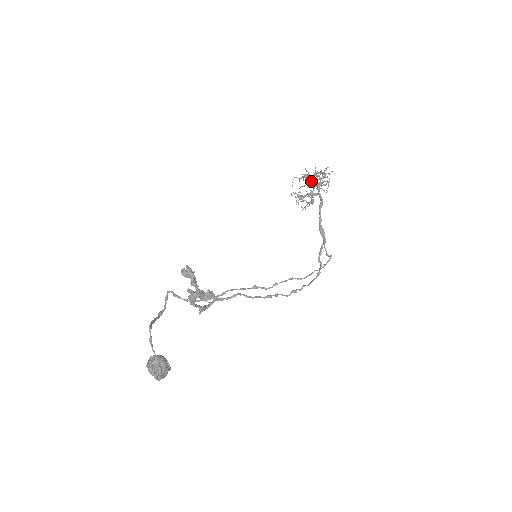
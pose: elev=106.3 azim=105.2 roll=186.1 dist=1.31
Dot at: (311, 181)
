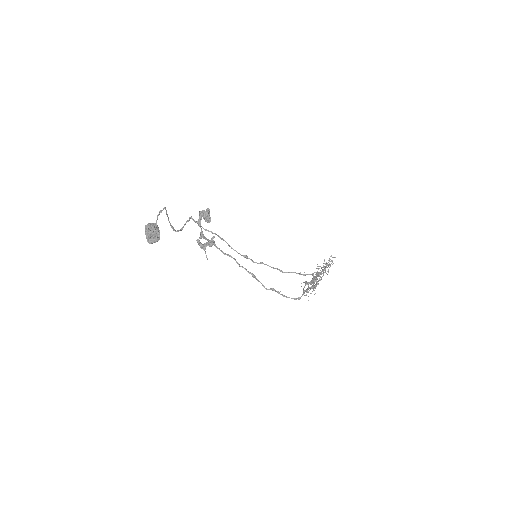
Dot at: occluded
